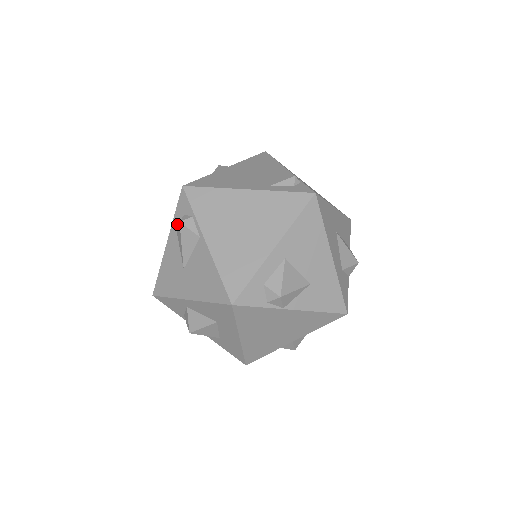
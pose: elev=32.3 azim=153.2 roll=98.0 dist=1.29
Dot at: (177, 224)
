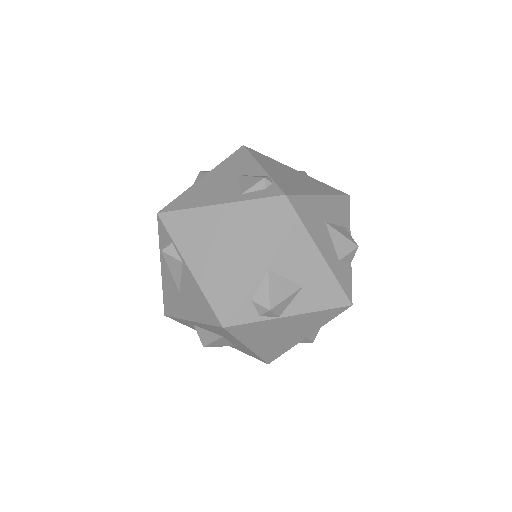
Dot at: occluded
